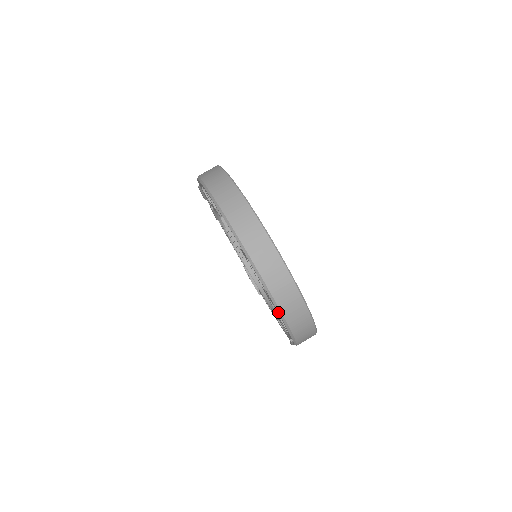
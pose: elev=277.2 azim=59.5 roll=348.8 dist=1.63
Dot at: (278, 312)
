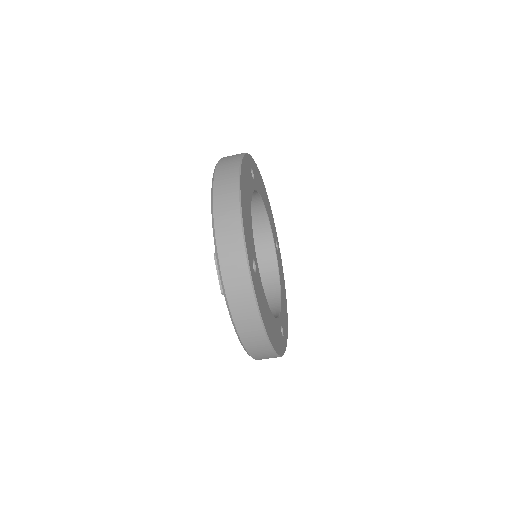
Dot at: (245, 350)
